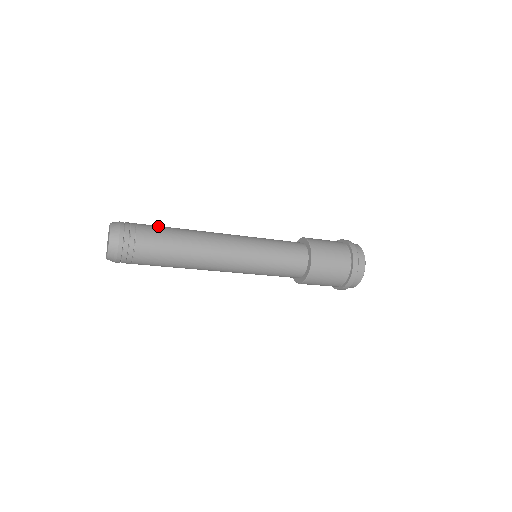
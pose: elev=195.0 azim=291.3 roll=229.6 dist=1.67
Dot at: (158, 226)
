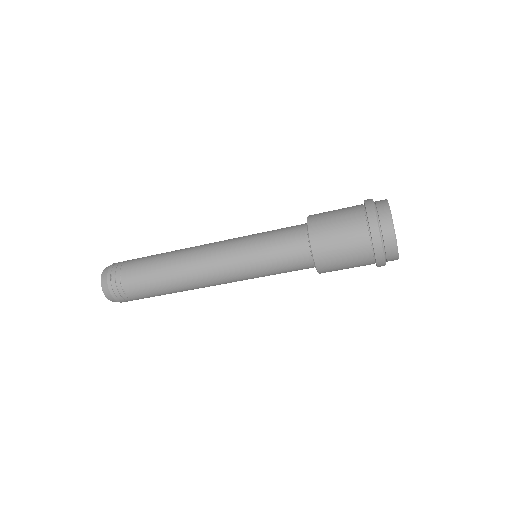
Dot at: occluded
